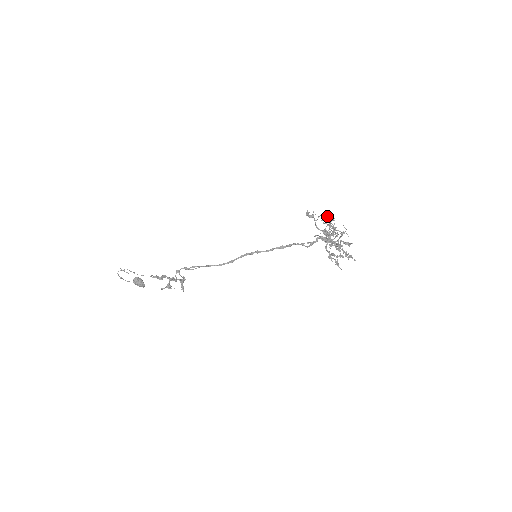
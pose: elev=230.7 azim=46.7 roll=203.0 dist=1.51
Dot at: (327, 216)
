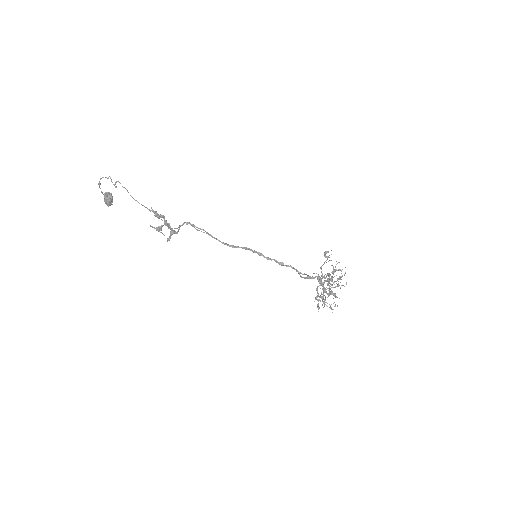
Dot at: occluded
